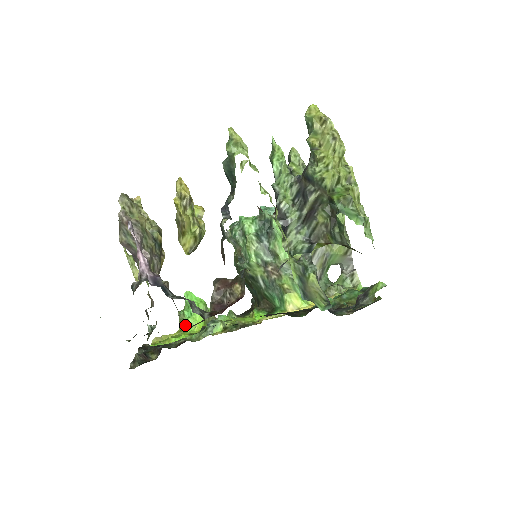
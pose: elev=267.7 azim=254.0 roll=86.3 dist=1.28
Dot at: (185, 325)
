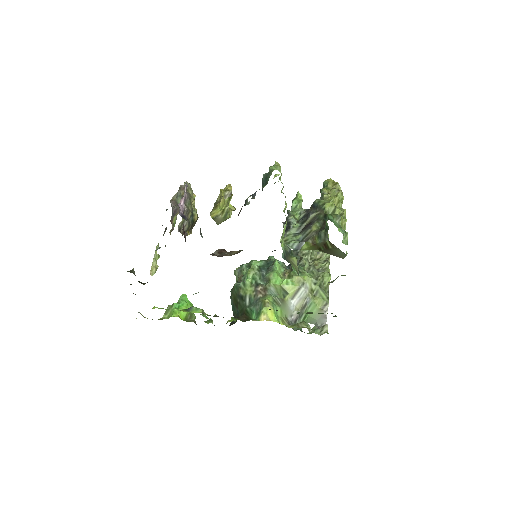
Dot at: (168, 315)
